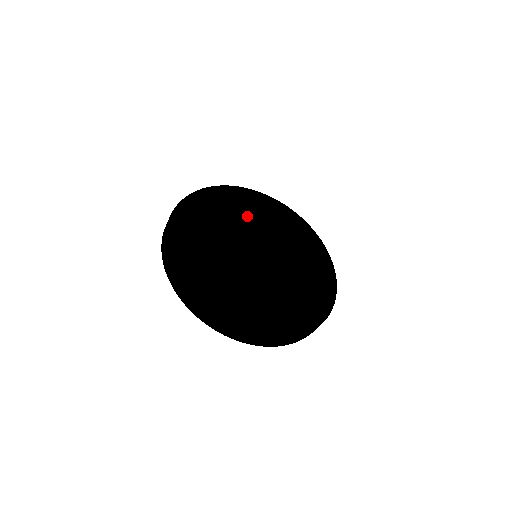
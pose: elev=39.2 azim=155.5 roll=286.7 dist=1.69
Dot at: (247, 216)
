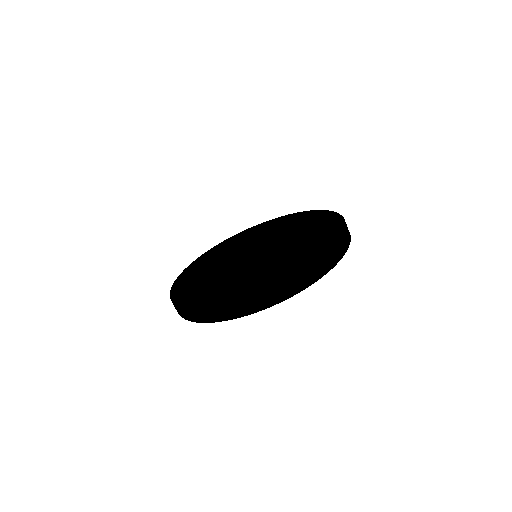
Dot at: (246, 241)
